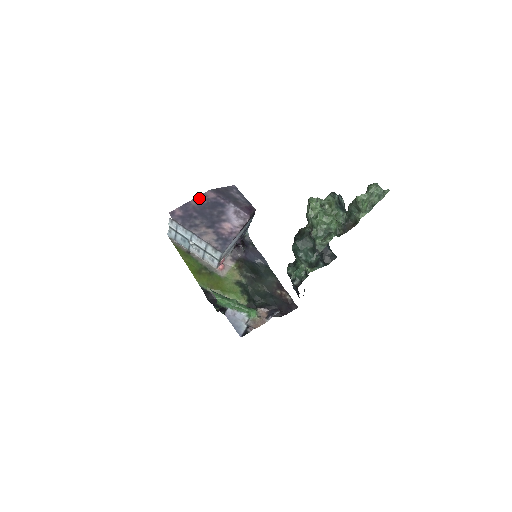
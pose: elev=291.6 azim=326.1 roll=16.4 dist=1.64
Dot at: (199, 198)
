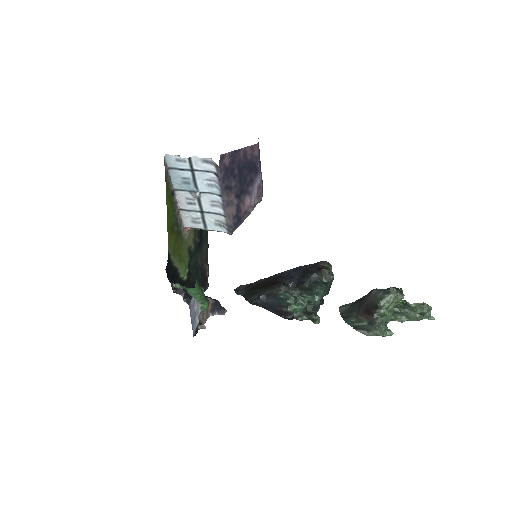
Dot at: (248, 149)
